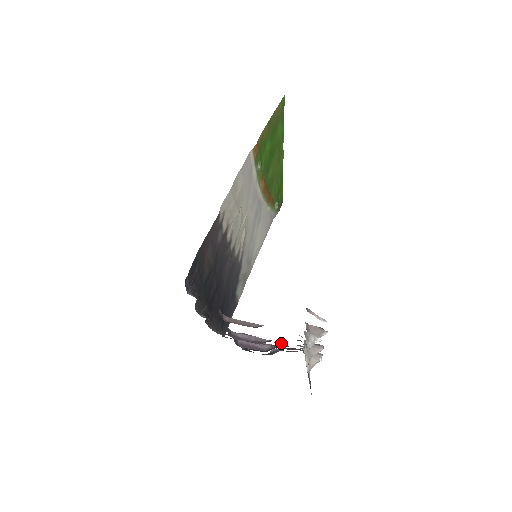
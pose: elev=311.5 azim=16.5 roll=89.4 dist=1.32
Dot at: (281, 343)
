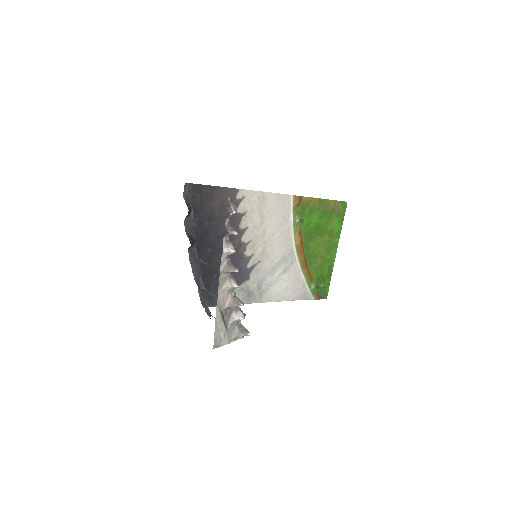
Dot at: occluded
